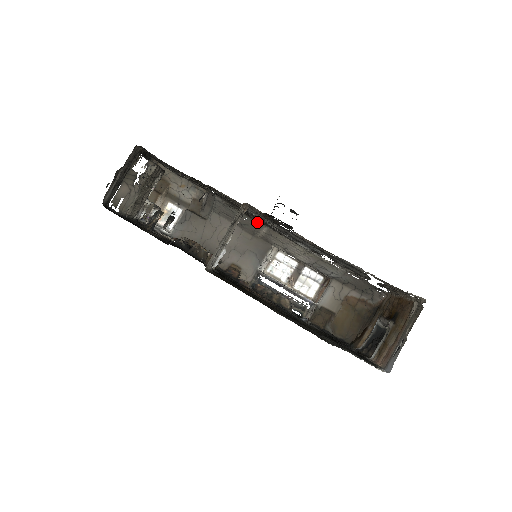
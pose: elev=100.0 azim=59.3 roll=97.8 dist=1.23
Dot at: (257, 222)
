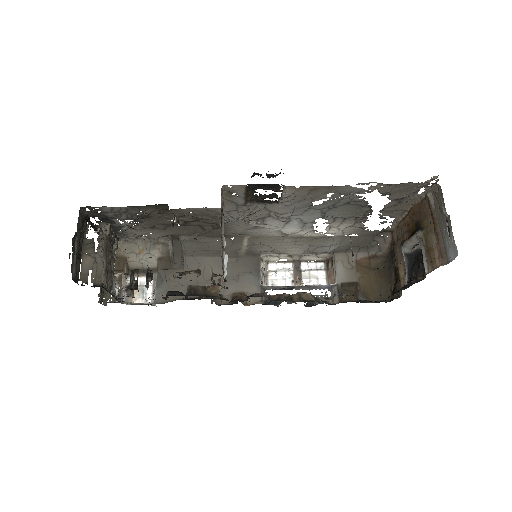
Dot at: (234, 238)
